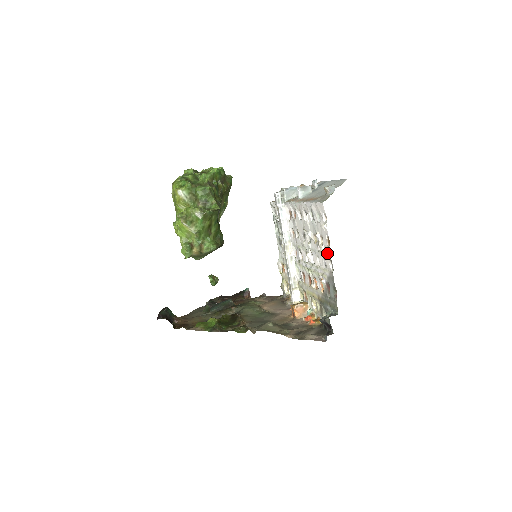
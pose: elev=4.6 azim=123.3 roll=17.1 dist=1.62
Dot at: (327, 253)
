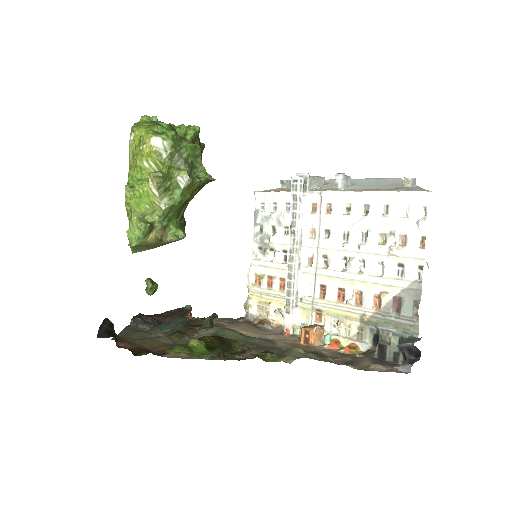
Dot at: (415, 257)
